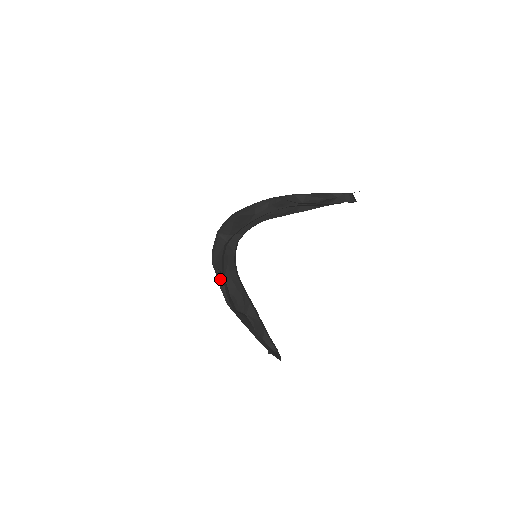
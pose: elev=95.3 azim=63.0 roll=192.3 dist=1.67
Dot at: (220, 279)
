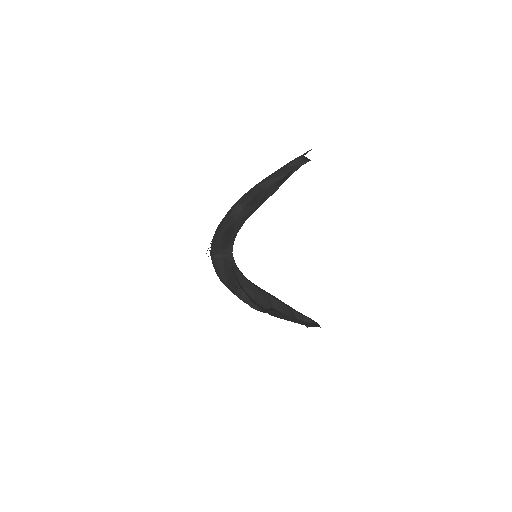
Dot at: (237, 292)
